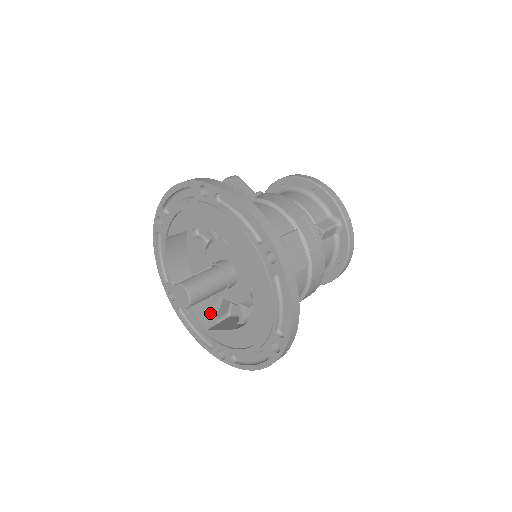
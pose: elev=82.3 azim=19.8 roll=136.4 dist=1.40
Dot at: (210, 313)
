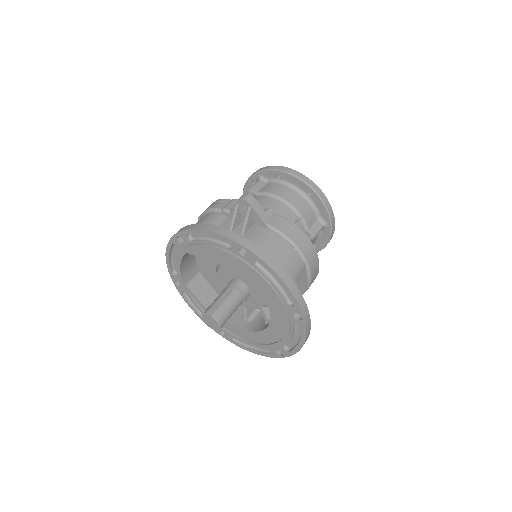
Dot at: (213, 300)
